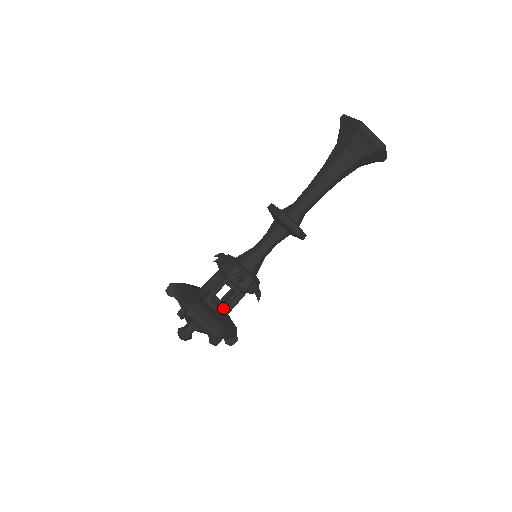
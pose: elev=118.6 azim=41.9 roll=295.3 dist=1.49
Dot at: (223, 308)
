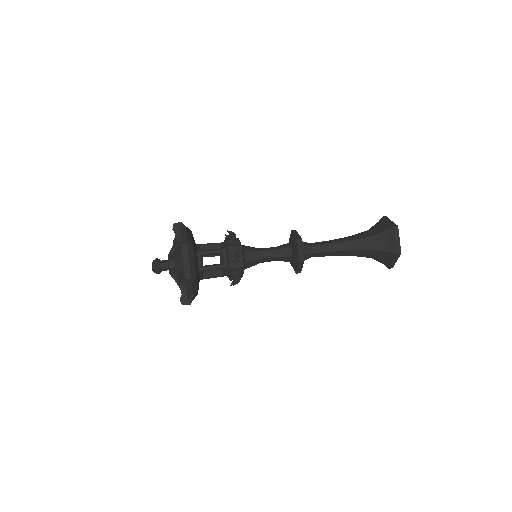
Dot at: (205, 268)
